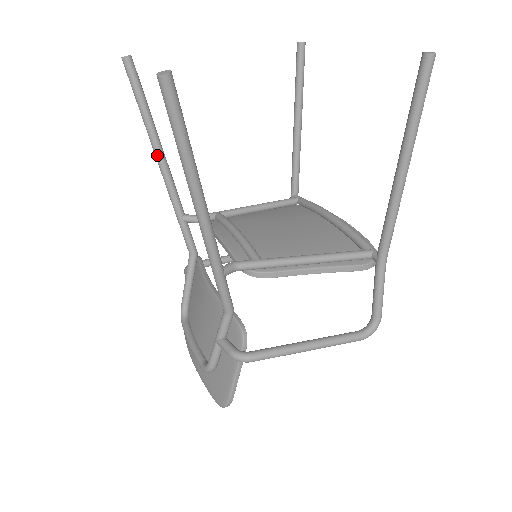
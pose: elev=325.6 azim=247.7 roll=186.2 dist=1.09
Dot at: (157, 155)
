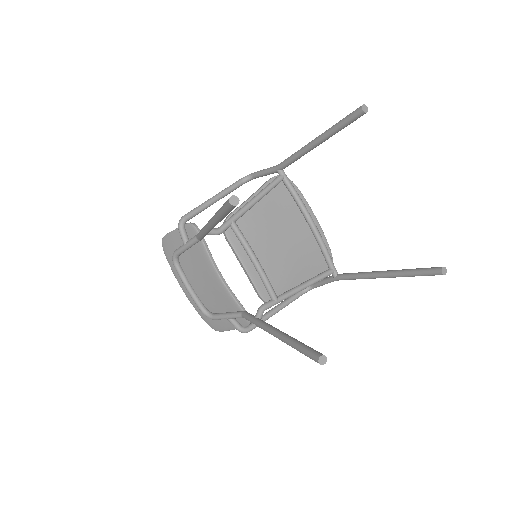
Dot at: (214, 224)
